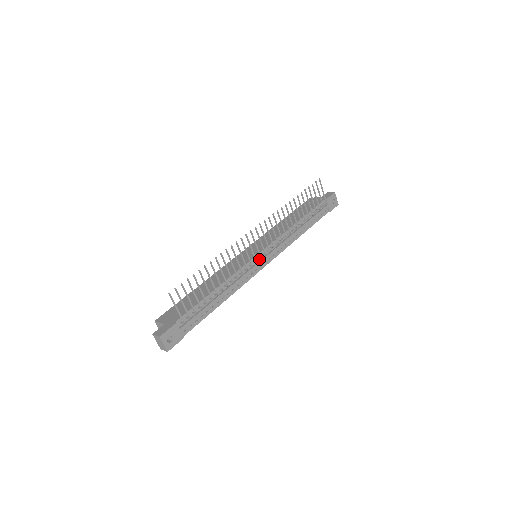
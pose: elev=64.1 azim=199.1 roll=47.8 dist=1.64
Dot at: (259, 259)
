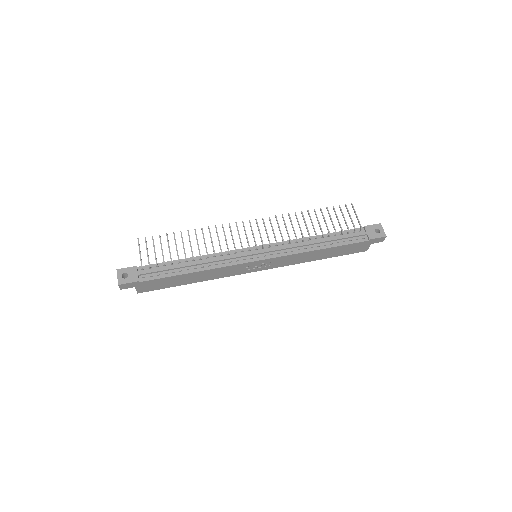
Dot at: (251, 252)
